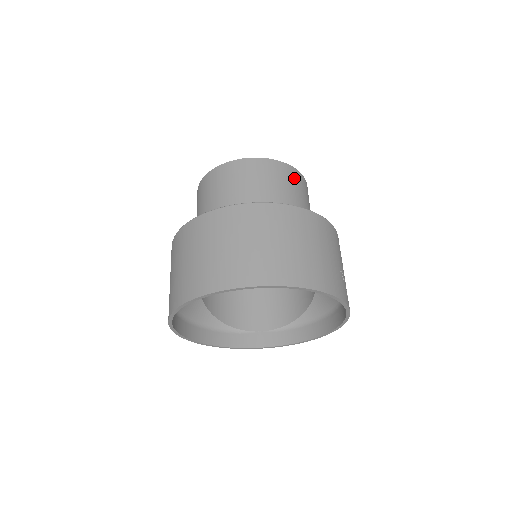
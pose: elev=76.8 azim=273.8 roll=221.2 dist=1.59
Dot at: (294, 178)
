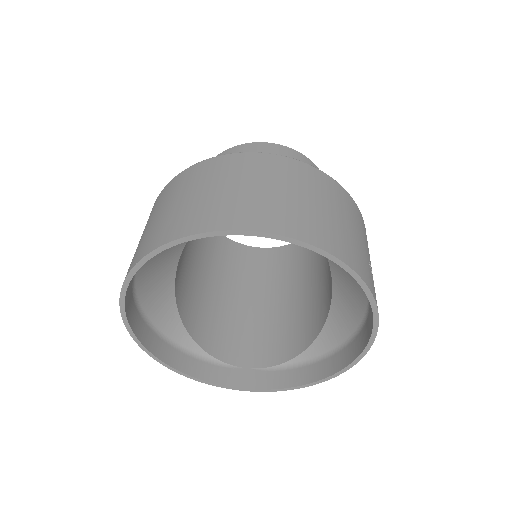
Dot at: occluded
